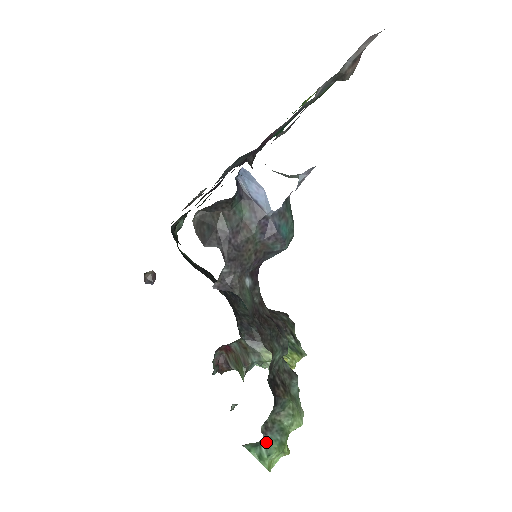
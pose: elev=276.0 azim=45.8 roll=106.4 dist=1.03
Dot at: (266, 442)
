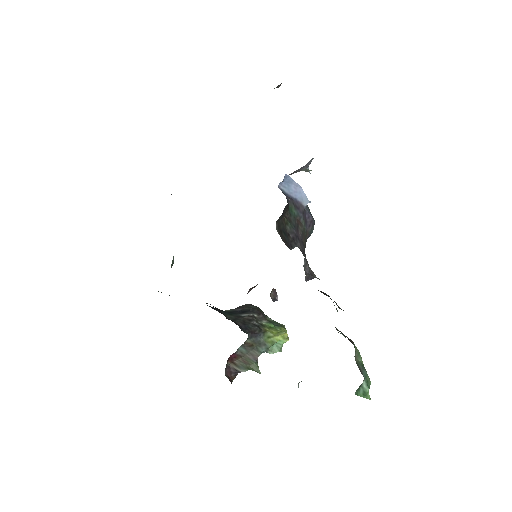
Dot at: (365, 380)
